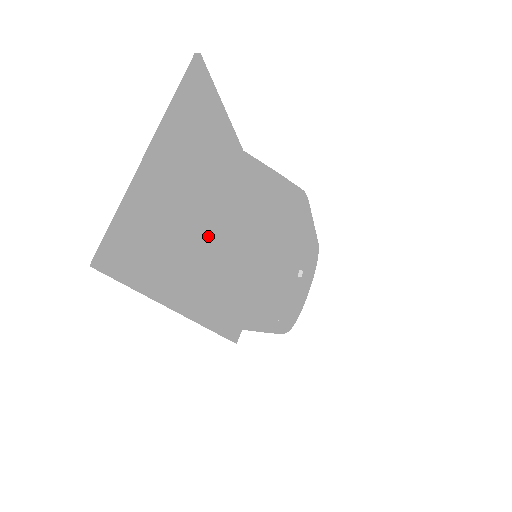
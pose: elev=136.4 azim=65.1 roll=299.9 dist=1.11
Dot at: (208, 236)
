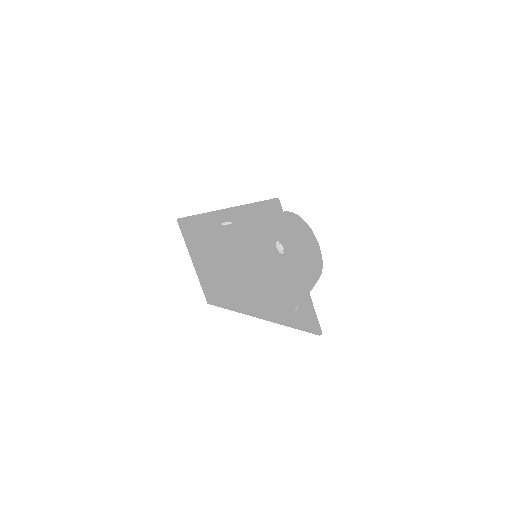
Dot at: (311, 277)
